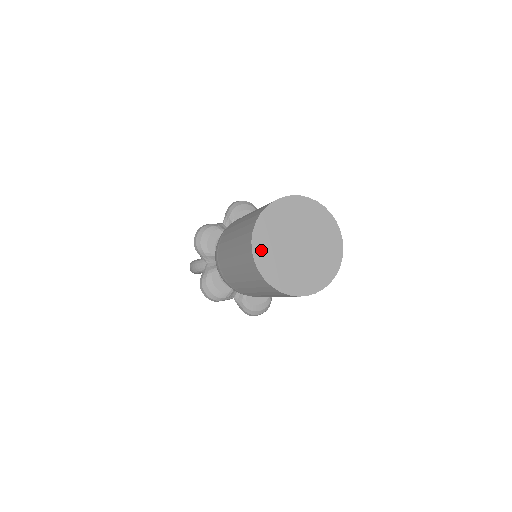
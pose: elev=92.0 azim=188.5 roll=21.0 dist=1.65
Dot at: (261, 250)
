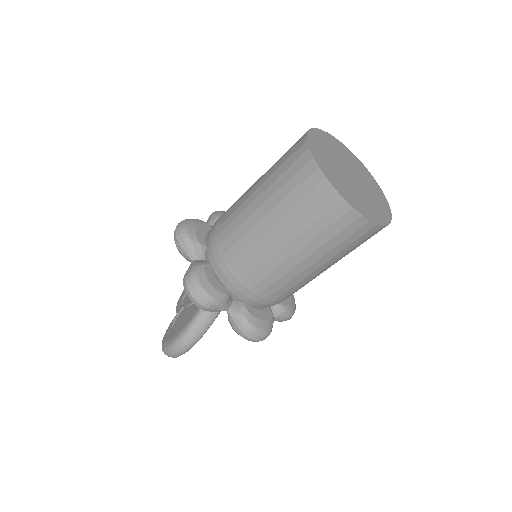
Dot at: (352, 201)
